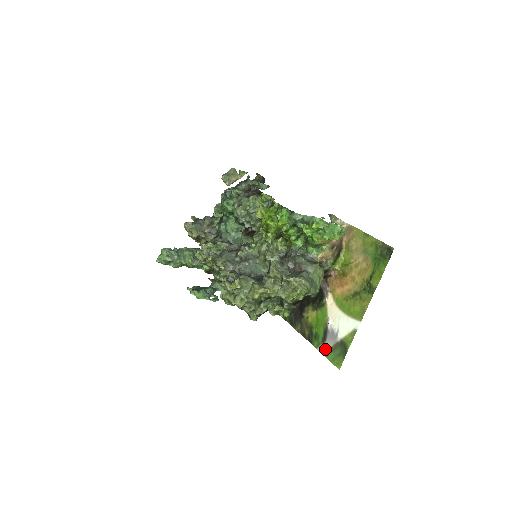
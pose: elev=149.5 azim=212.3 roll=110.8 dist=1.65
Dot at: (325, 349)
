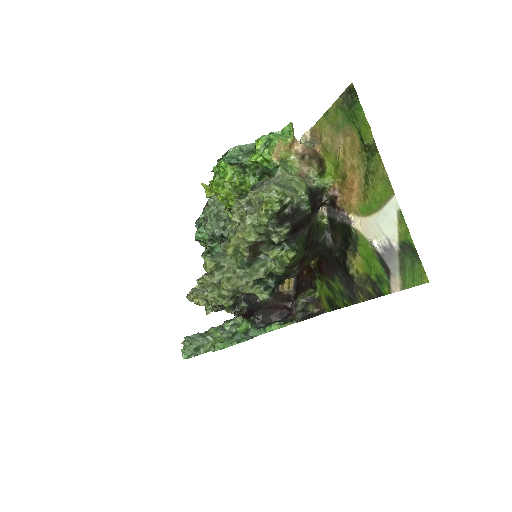
Dot at: (396, 280)
